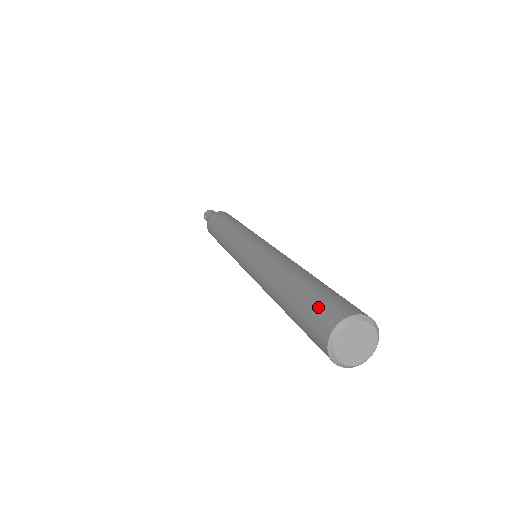
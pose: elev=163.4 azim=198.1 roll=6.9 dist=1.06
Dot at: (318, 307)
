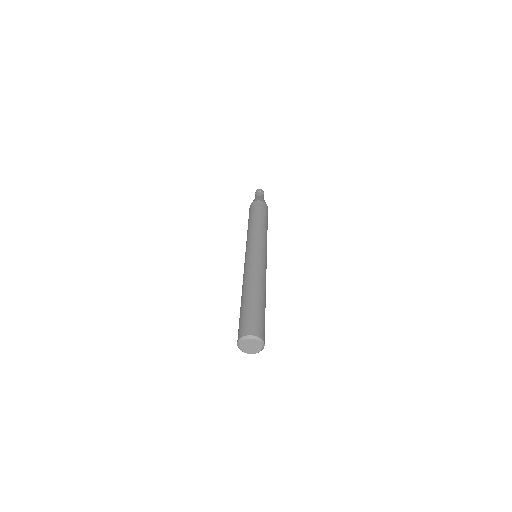
Dot at: (239, 326)
